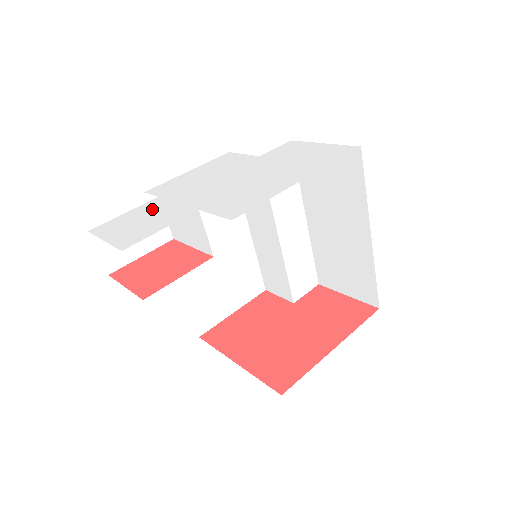
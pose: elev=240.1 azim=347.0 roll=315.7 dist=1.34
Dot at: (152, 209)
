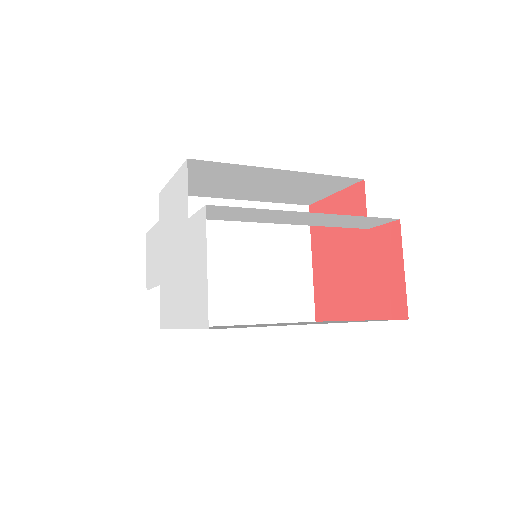
Dot at: (155, 243)
